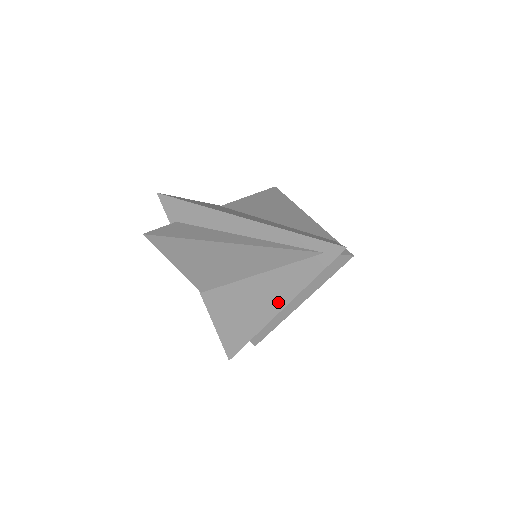
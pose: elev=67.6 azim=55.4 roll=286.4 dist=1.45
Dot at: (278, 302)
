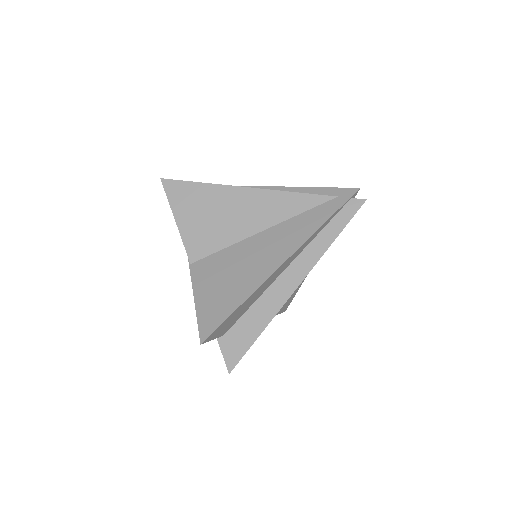
Dot at: (283, 252)
